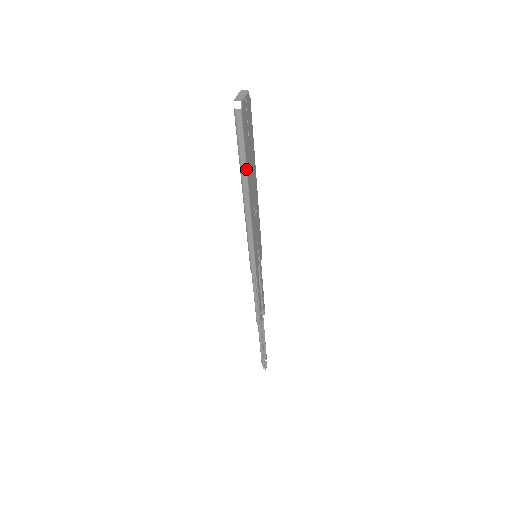
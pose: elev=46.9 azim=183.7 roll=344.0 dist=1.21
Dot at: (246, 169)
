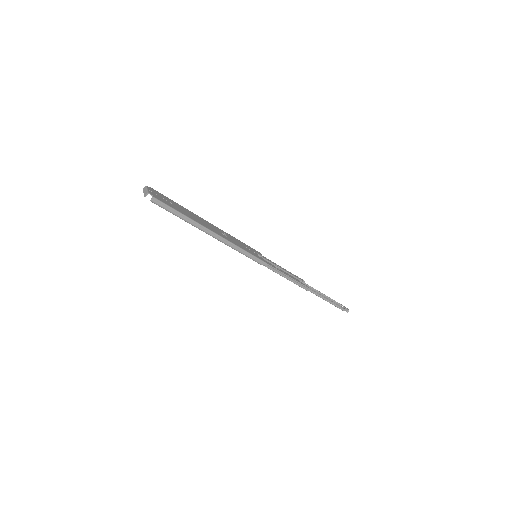
Dot at: (191, 220)
